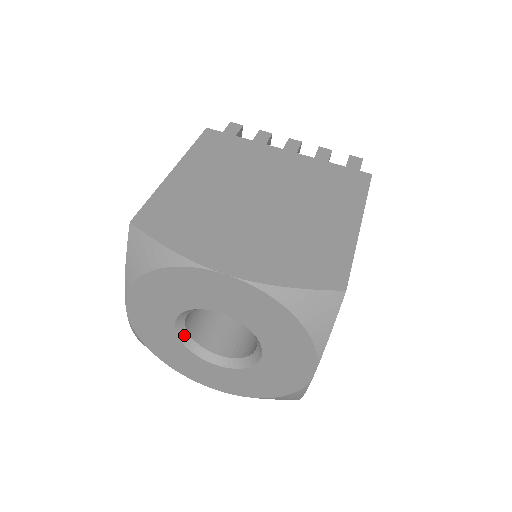
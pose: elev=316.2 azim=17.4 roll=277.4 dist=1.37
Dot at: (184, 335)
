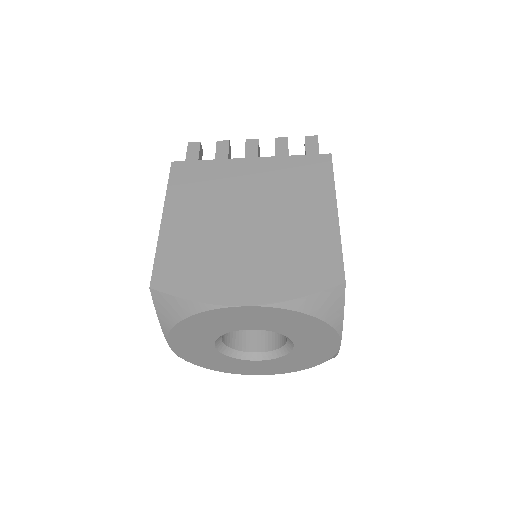
Dot at: (224, 349)
